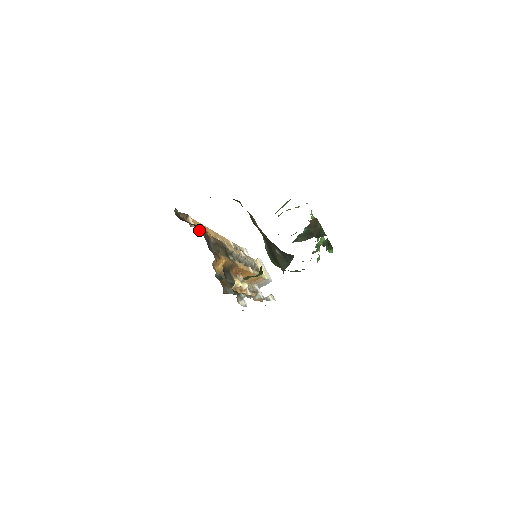
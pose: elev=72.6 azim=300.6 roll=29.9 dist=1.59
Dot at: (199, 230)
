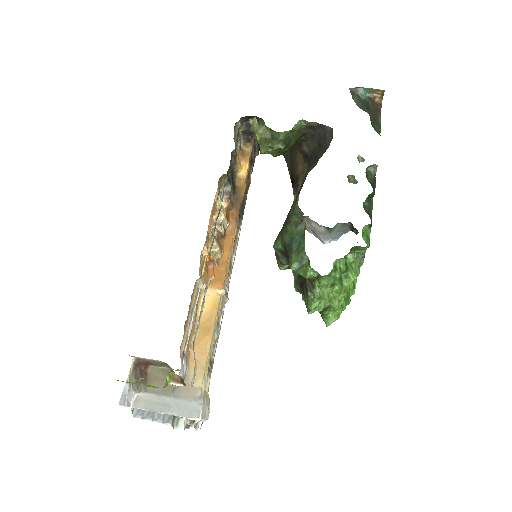
Dot at: occluded
